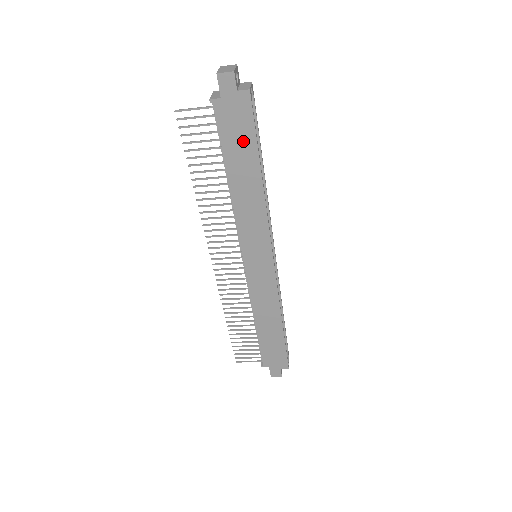
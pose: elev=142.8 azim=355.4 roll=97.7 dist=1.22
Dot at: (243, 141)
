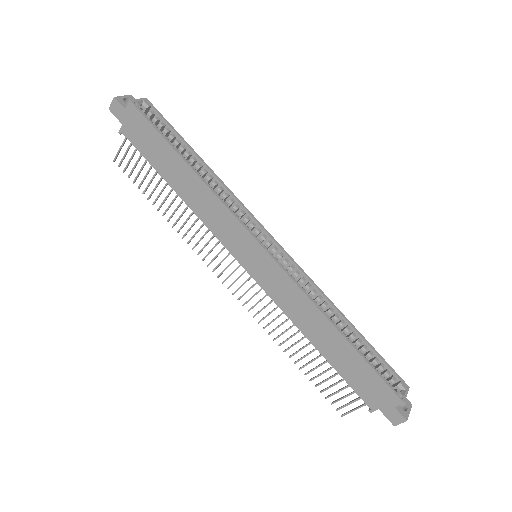
Dot at: (156, 145)
